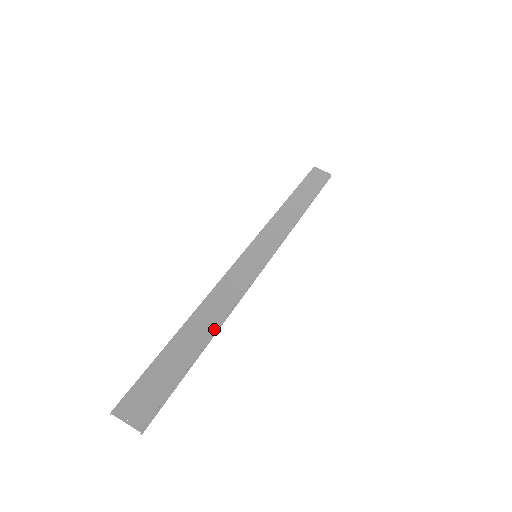
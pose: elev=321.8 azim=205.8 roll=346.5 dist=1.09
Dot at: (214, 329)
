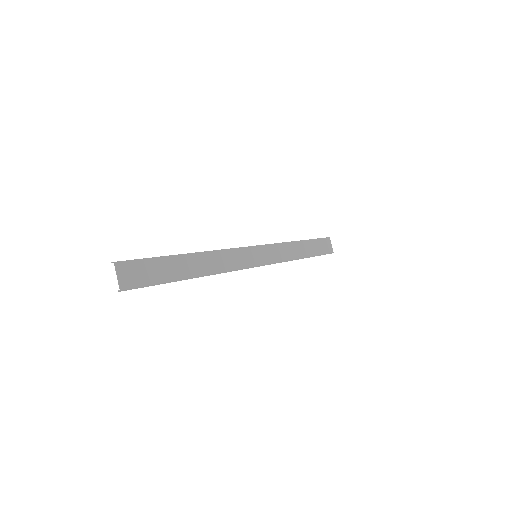
Dot at: (201, 274)
